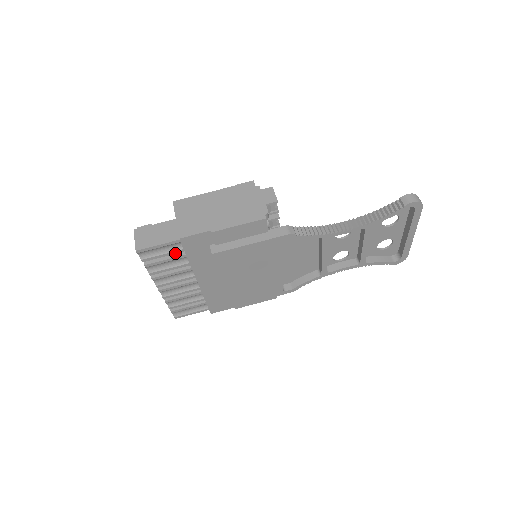
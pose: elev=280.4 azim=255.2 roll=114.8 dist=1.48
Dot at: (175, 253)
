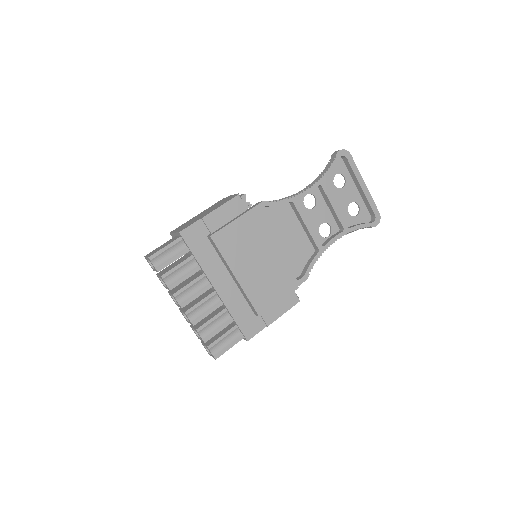
Dot at: (182, 255)
